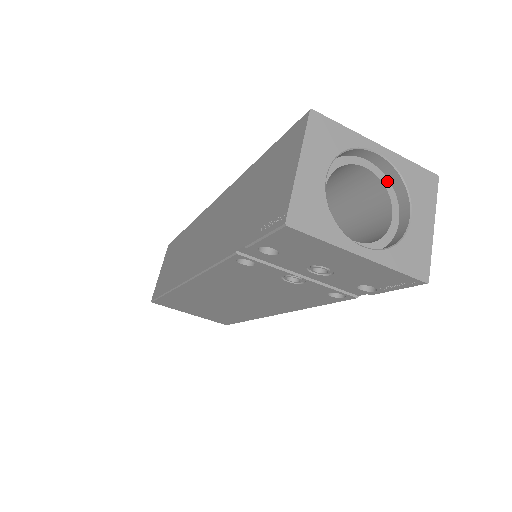
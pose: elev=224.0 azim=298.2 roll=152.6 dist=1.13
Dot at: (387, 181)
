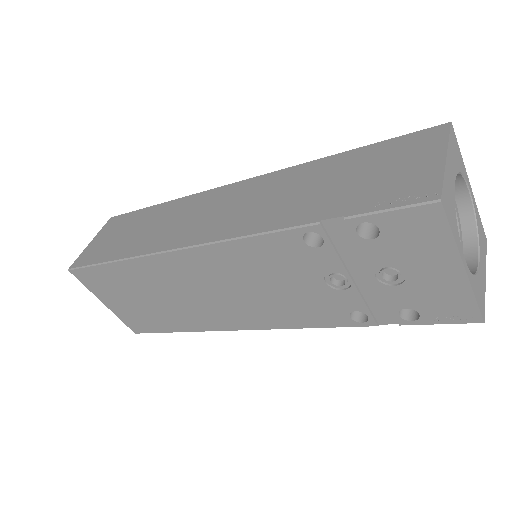
Dot at: (460, 222)
